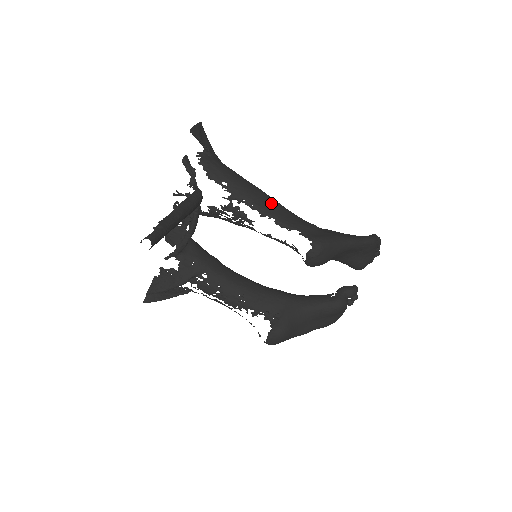
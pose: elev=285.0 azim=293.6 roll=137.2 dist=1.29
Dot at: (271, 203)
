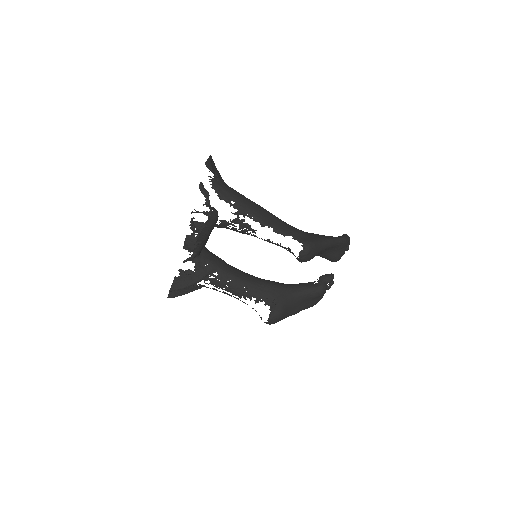
Dot at: (268, 215)
